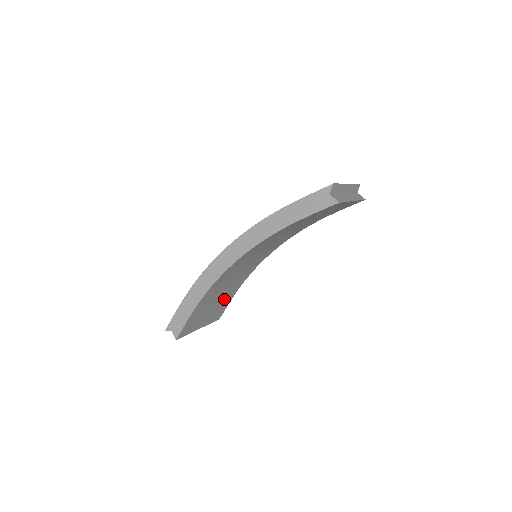
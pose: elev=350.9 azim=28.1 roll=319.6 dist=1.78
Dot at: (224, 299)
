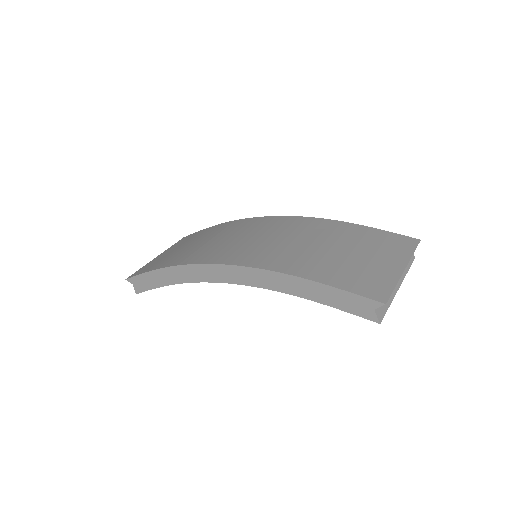
Dot at: occluded
